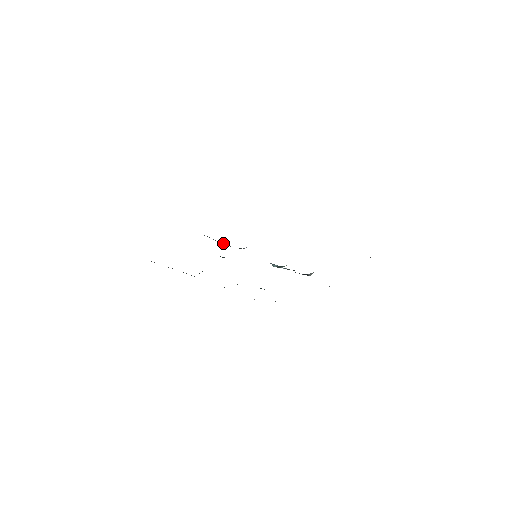
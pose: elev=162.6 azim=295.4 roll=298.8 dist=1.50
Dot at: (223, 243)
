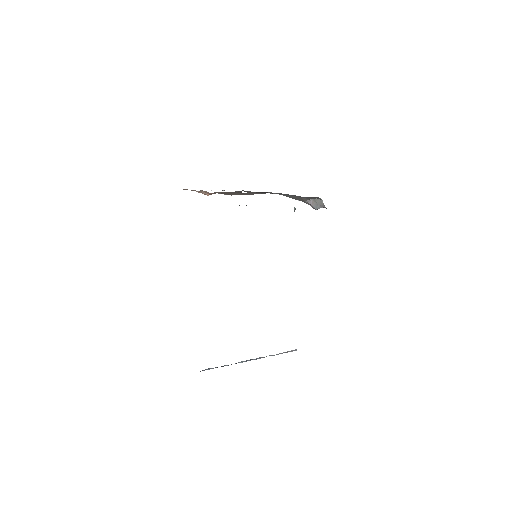
Dot at: occluded
